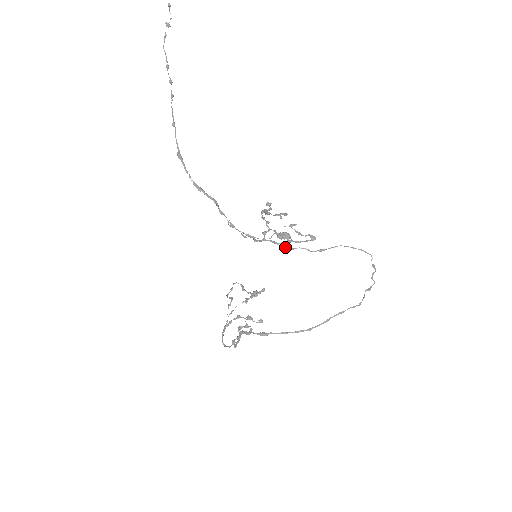
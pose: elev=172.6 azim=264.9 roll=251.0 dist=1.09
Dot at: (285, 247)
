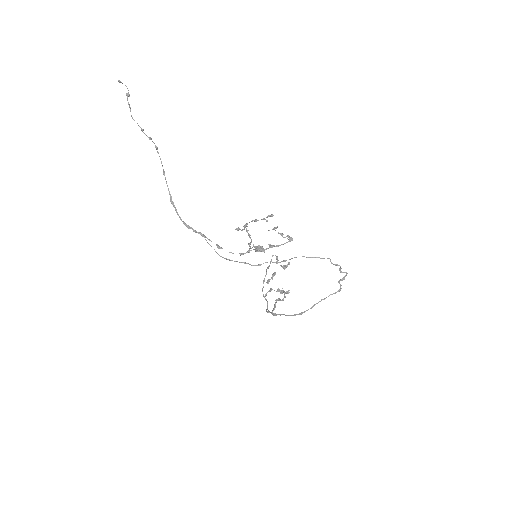
Dot at: (254, 265)
